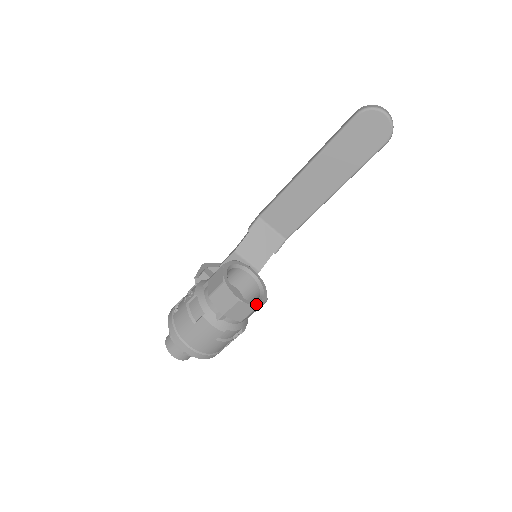
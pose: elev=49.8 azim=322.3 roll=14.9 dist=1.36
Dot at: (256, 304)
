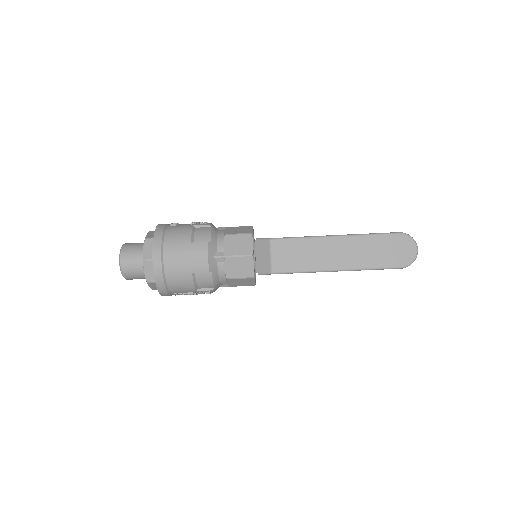
Dot at: occluded
